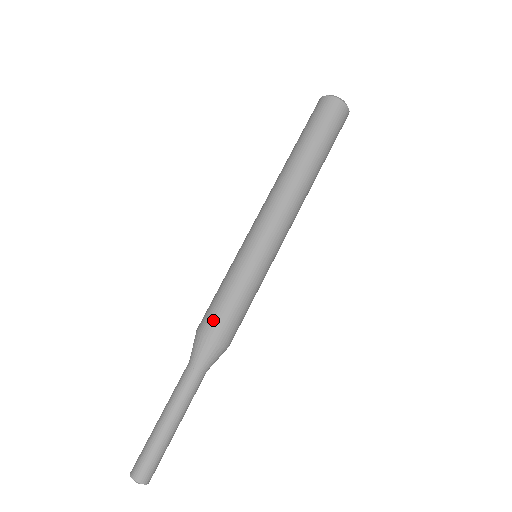
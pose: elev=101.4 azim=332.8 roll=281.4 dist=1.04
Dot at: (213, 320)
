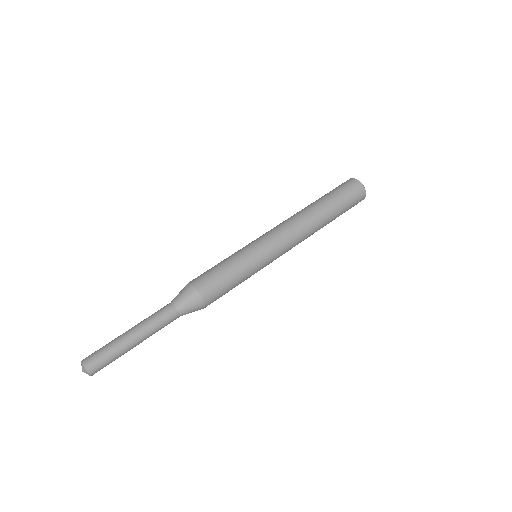
Dot at: (210, 286)
